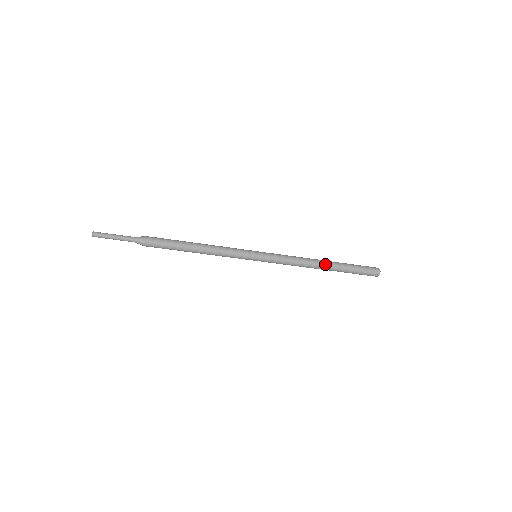
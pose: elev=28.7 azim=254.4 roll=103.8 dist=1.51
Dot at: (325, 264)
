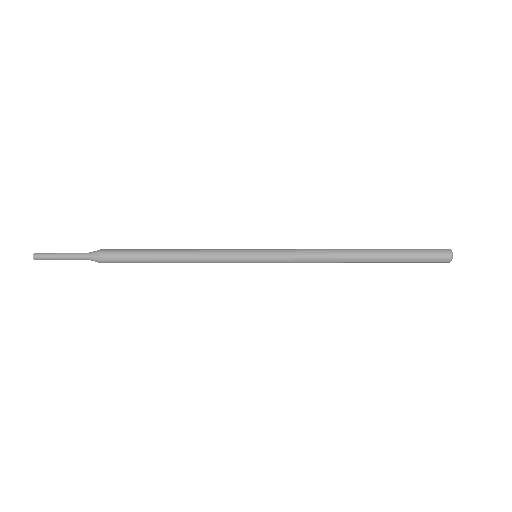
Dot at: (359, 249)
